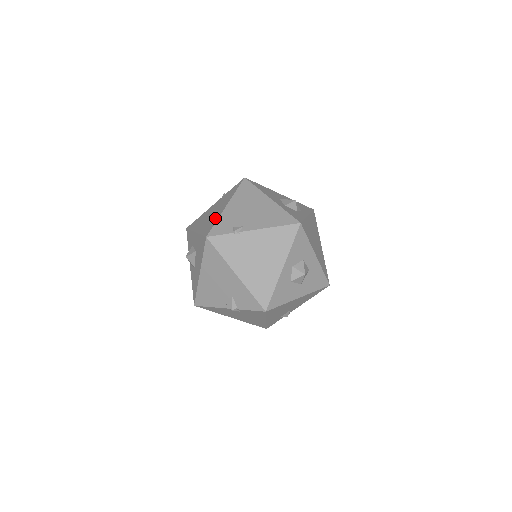
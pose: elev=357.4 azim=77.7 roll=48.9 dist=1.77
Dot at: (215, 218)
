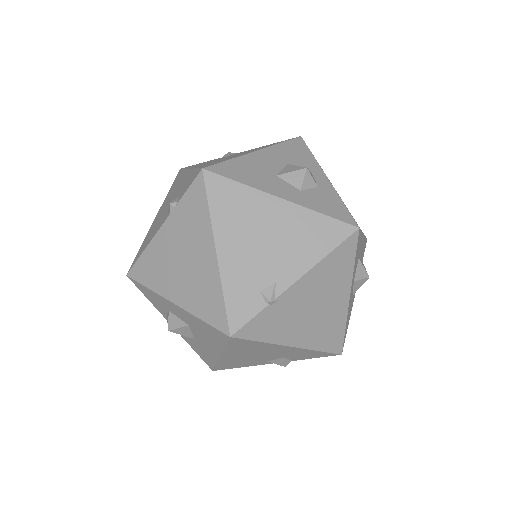
Dot at: (210, 284)
